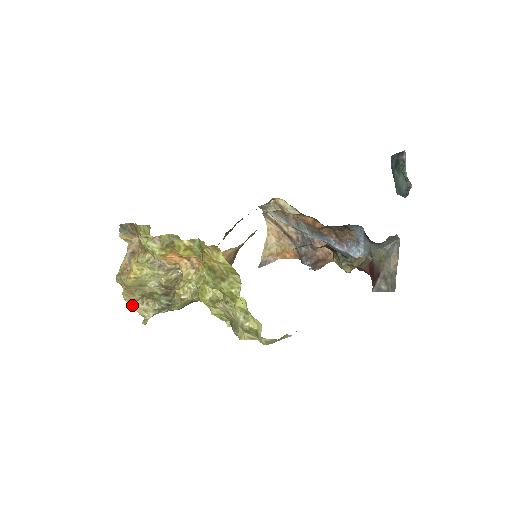
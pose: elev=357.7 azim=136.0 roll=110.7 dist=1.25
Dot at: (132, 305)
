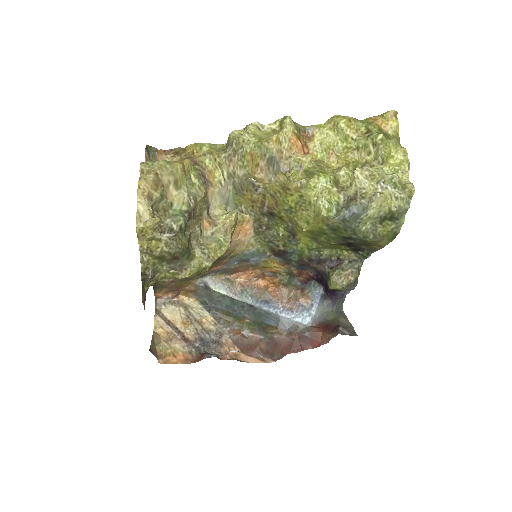
Dot at: (144, 198)
